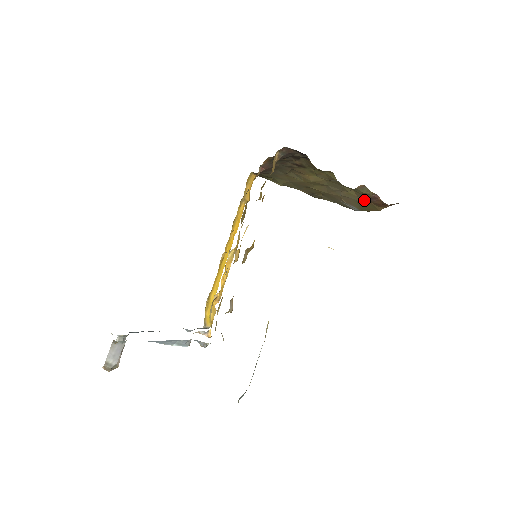
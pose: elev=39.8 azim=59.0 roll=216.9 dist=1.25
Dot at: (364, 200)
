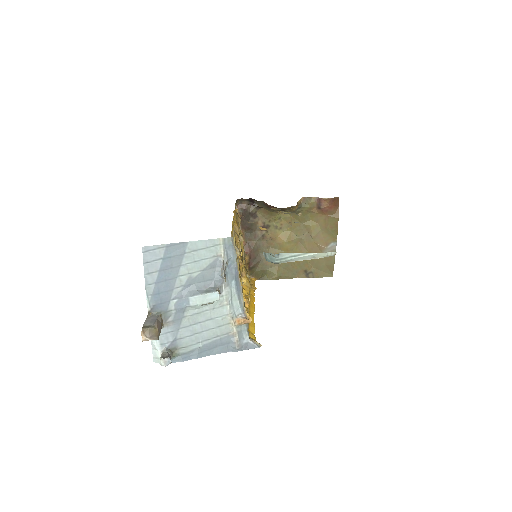
Dot at: (323, 220)
